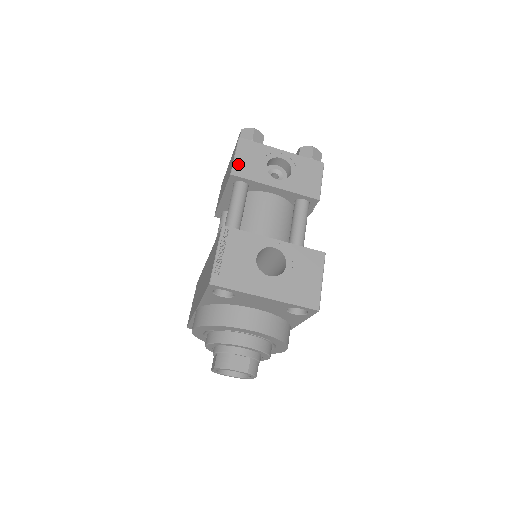
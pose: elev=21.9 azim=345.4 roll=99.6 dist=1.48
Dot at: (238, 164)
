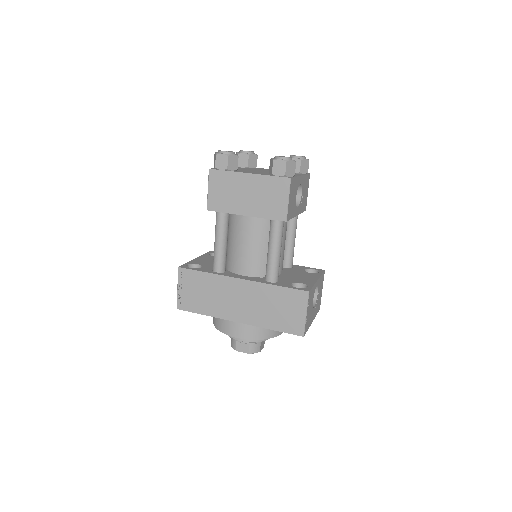
Dot at: (289, 208)
